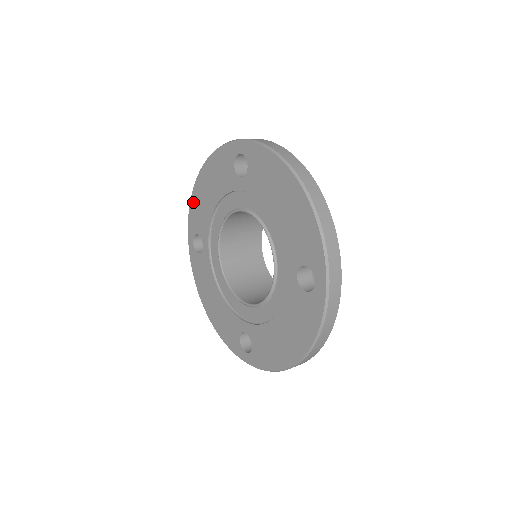
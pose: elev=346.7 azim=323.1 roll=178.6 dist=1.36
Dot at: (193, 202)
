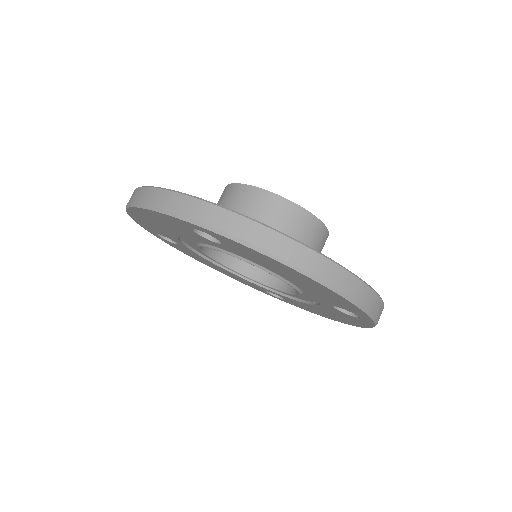
Dot at: occluded
